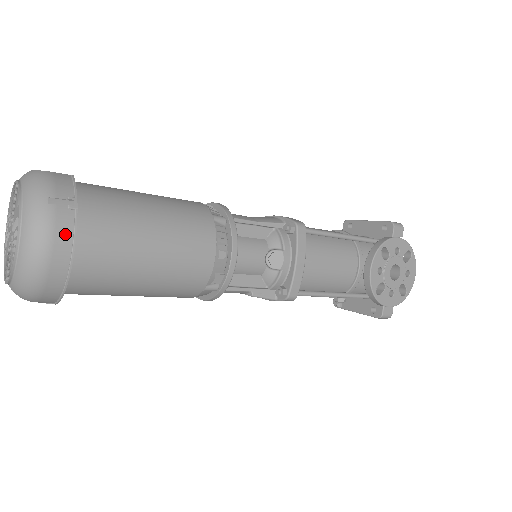
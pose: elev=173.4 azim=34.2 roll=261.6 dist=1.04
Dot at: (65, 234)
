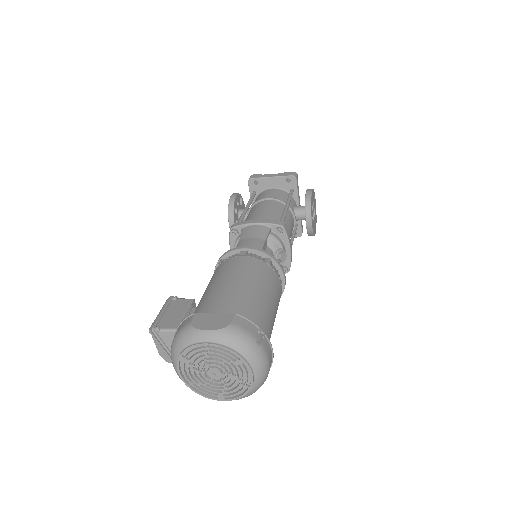
Dot at: (270, 352)
